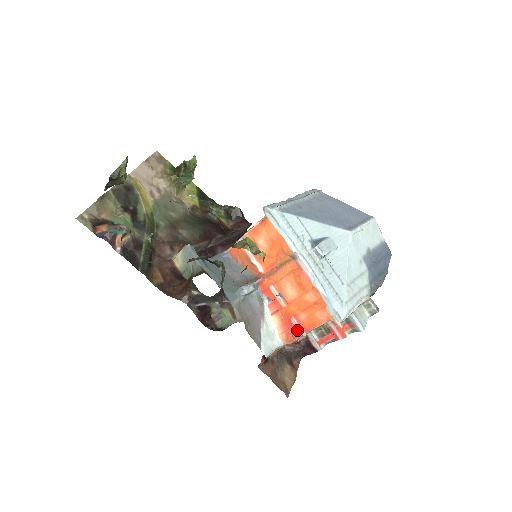
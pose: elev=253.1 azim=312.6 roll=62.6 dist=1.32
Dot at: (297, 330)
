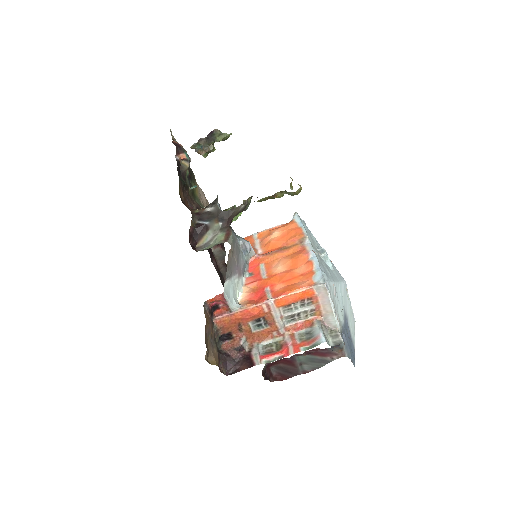
Dot at: (266, 296)
